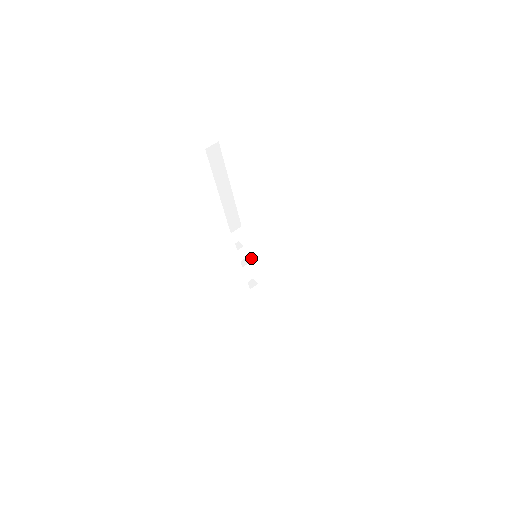
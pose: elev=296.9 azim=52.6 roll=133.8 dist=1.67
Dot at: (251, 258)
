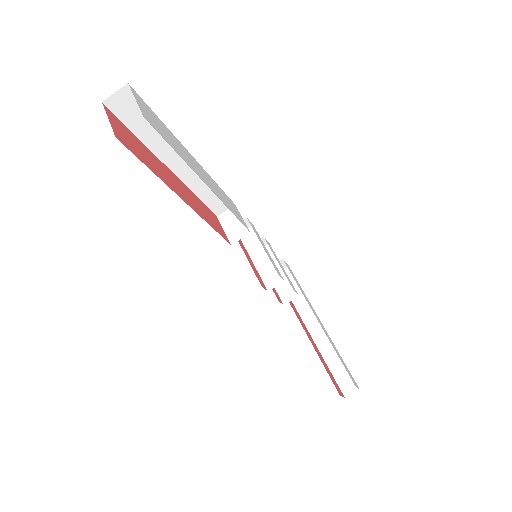
Dot at: (255, 252)
